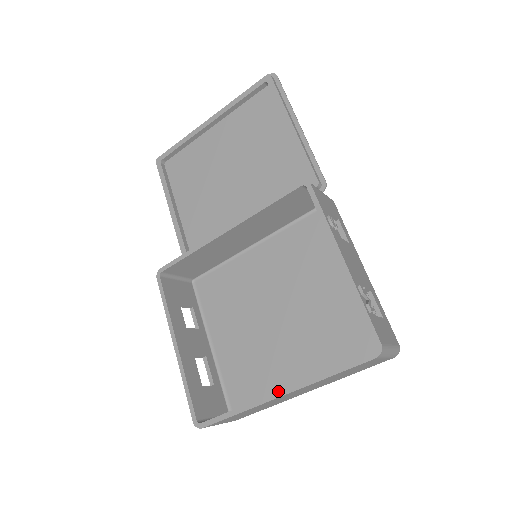
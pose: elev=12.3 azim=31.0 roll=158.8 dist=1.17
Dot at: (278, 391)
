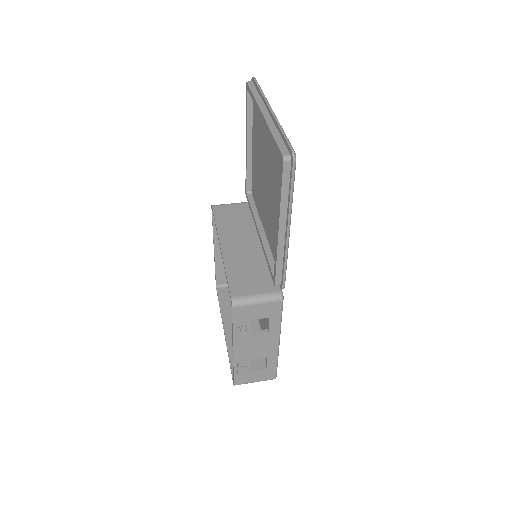
Dot at: (224, 329)
